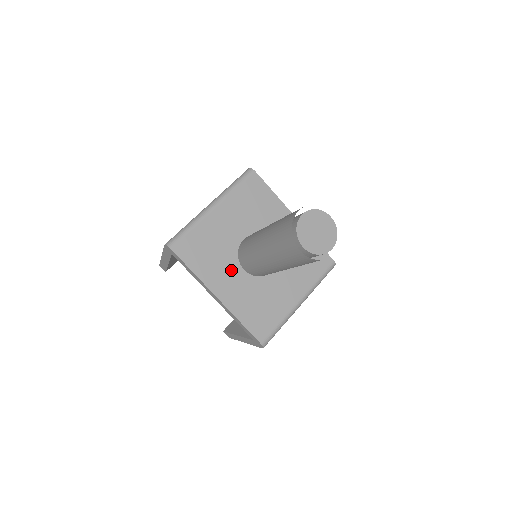
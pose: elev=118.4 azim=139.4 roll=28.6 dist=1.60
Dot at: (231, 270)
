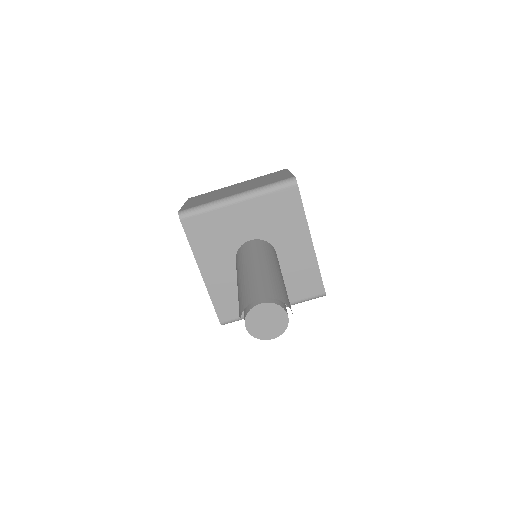
Dot at: (225, 259)
